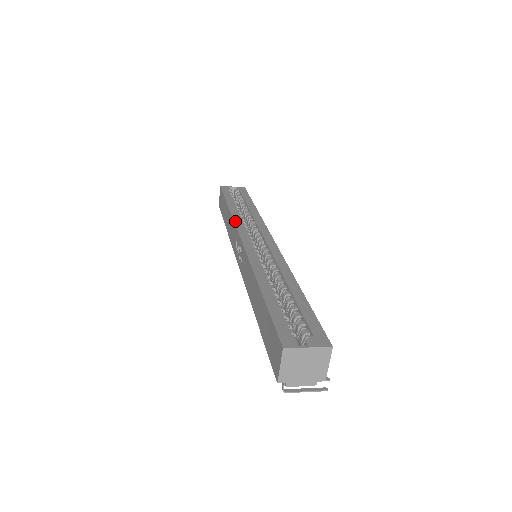
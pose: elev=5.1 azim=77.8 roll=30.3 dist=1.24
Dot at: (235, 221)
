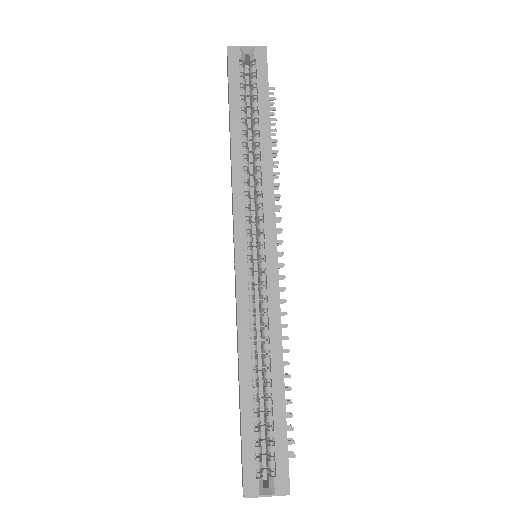
Dot at: (234, 196)
